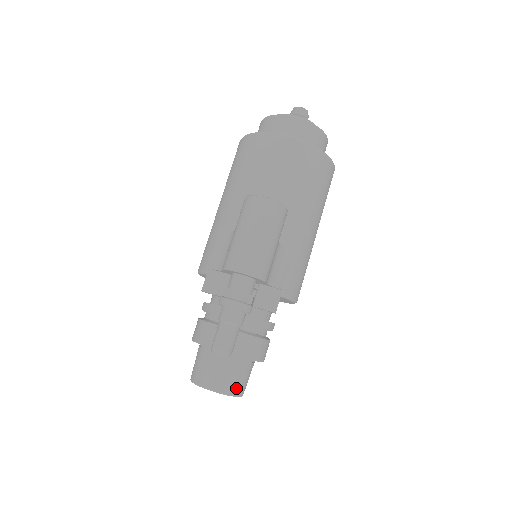
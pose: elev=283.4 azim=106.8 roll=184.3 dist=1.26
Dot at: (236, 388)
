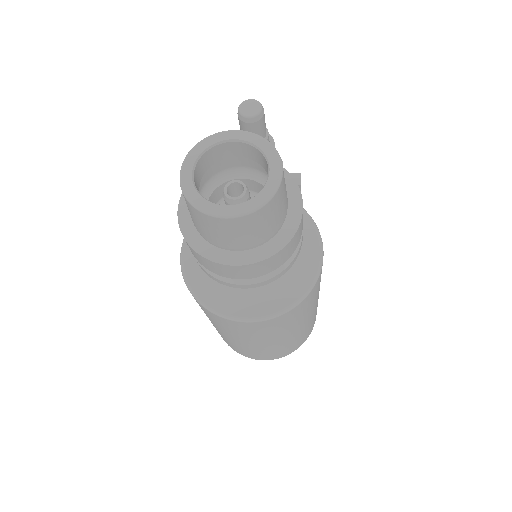
Dot at: occluded
